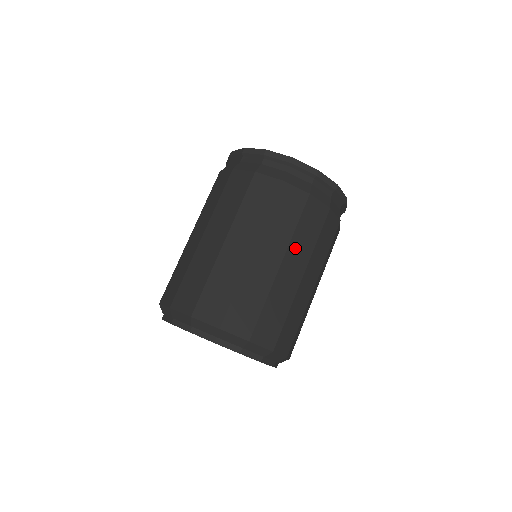
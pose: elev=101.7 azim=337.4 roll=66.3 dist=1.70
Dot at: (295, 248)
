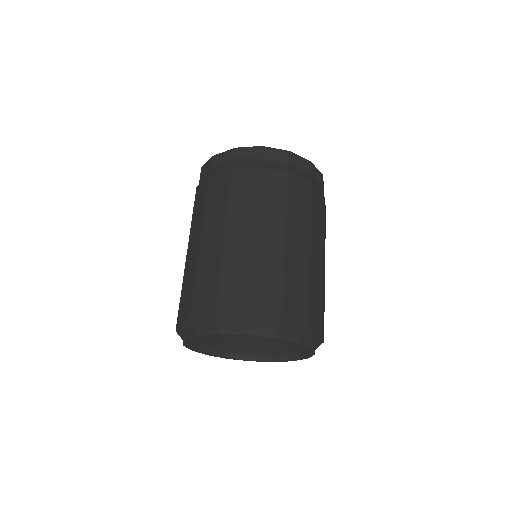
Dot at: (234, 217)
